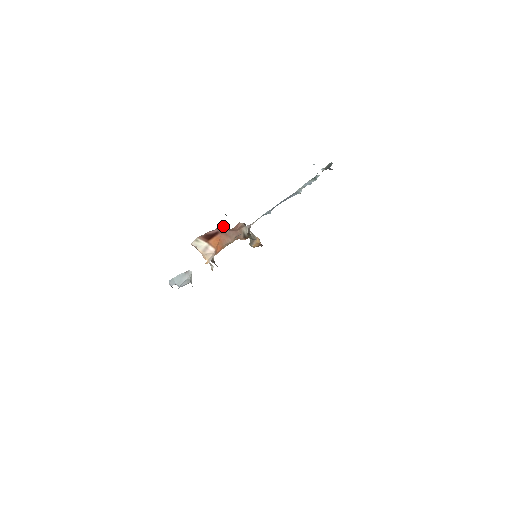
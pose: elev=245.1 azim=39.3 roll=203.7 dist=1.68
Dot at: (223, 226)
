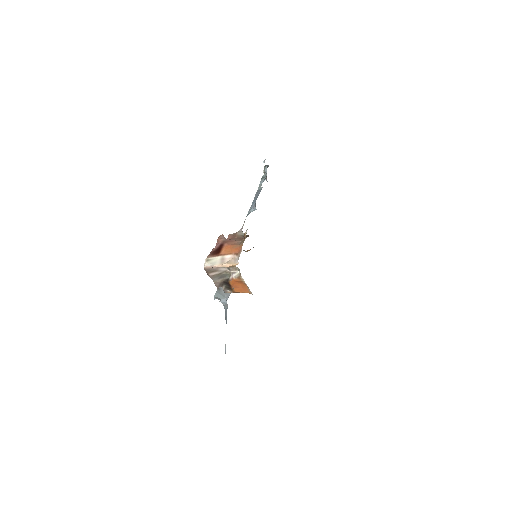
Dot at: (222, 238)
